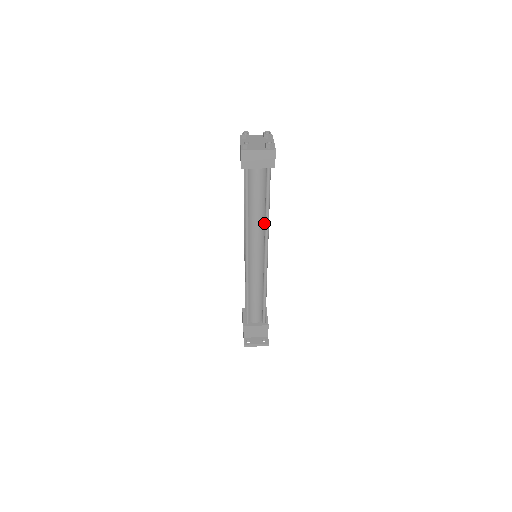
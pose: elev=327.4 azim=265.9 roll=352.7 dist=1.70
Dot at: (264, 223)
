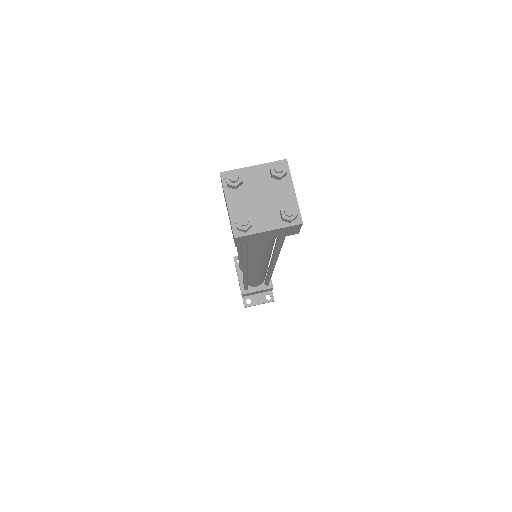
Dot at: (271, 249)
